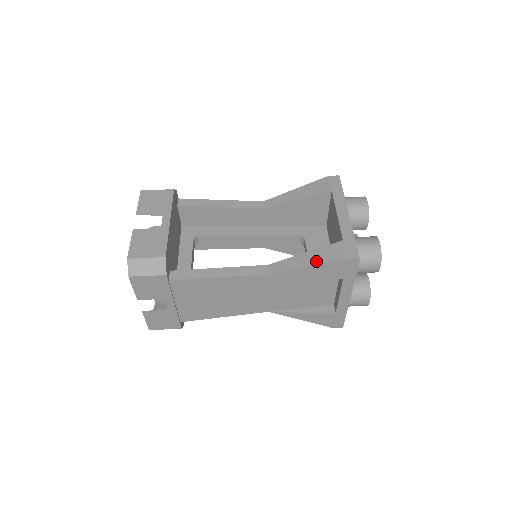
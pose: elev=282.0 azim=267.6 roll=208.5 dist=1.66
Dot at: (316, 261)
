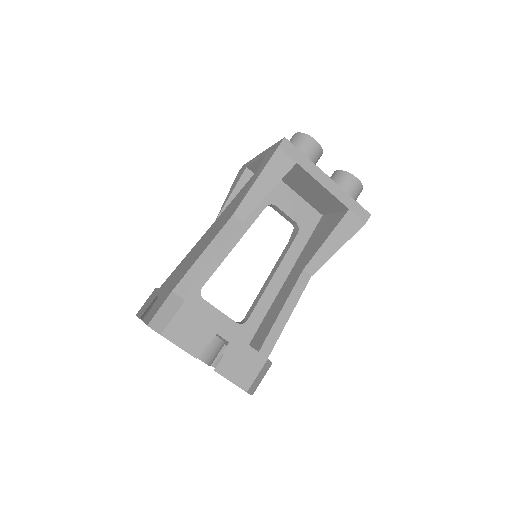
Dot at: (342, 241)
